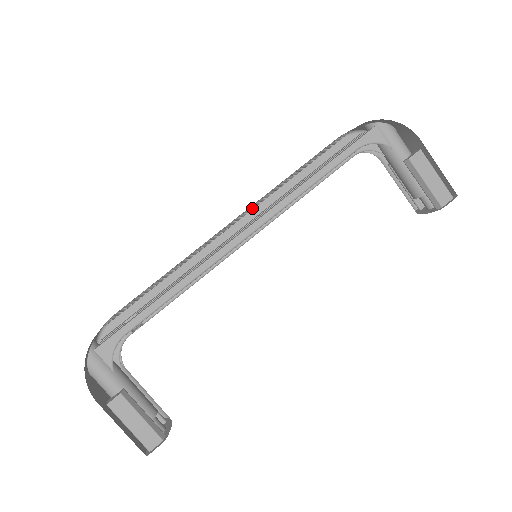
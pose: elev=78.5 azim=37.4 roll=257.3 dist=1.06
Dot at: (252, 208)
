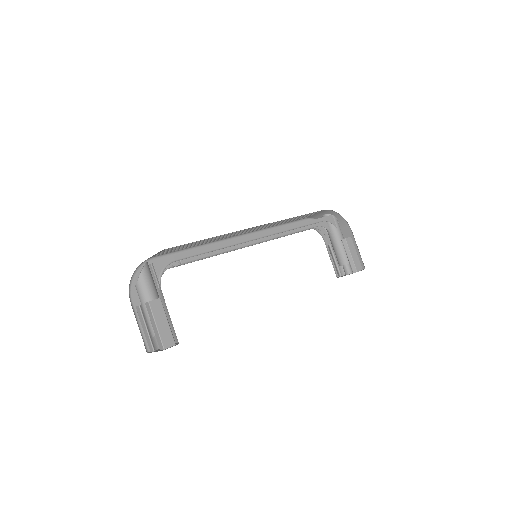
Dot at: (263, 226)
